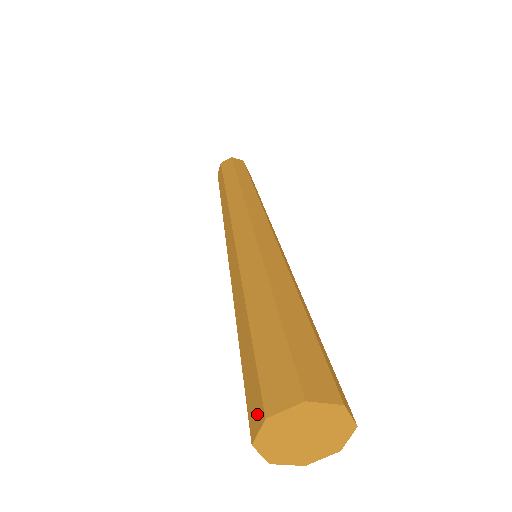
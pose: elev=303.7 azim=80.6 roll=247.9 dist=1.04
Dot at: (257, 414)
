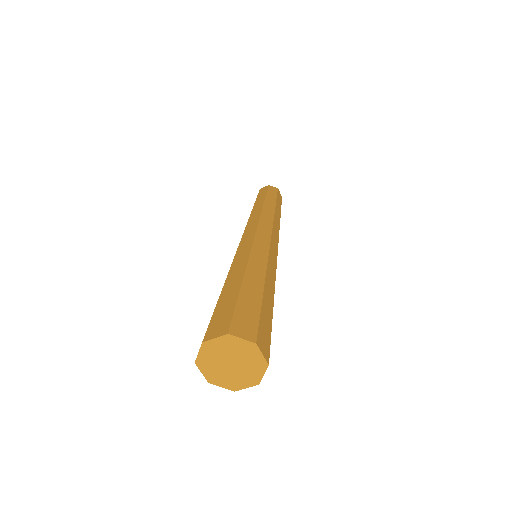
Dot at: (220, 329)
